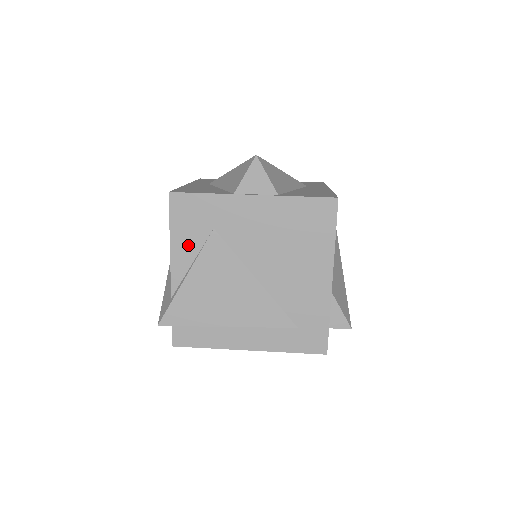
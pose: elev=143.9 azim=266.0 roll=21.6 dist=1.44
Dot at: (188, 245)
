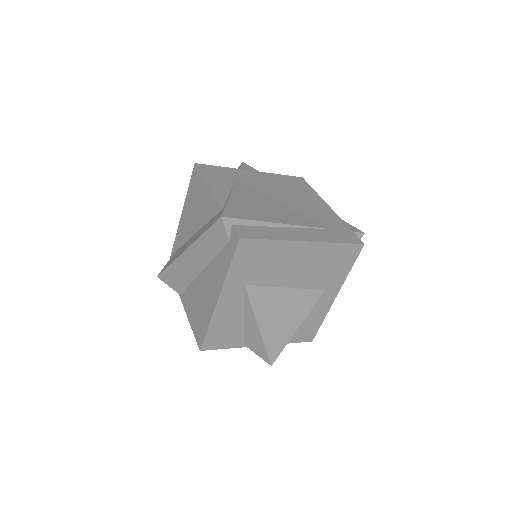
Dot at: (221, 185)
